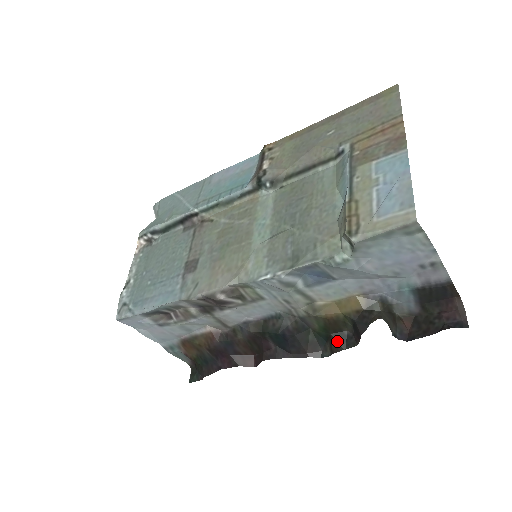
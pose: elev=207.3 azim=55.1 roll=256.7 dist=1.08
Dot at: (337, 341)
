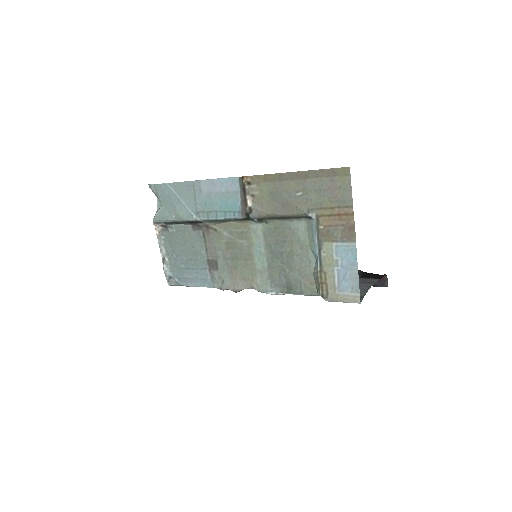
Dot at: occluded
